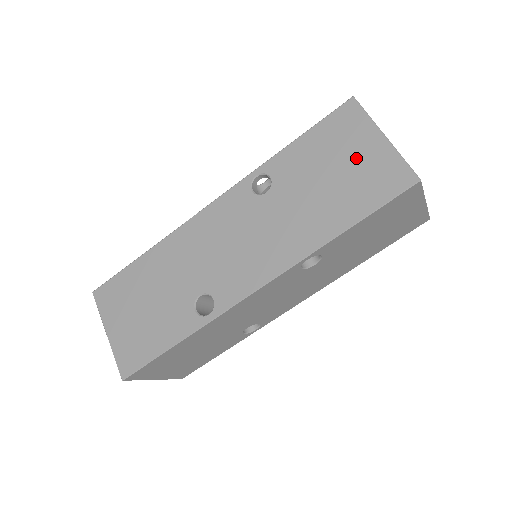
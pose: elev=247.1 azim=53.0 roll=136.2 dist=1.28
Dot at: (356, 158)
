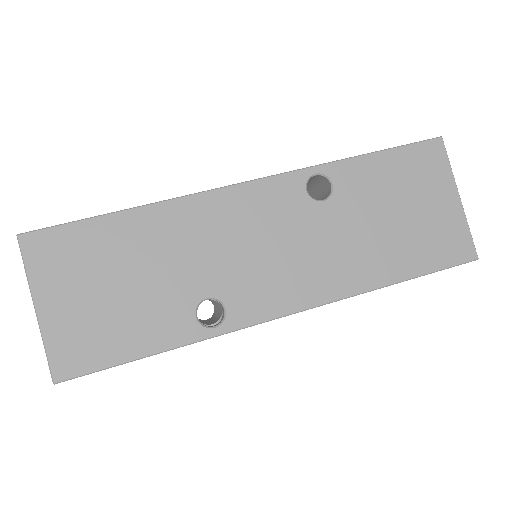
Dot at: occluded
